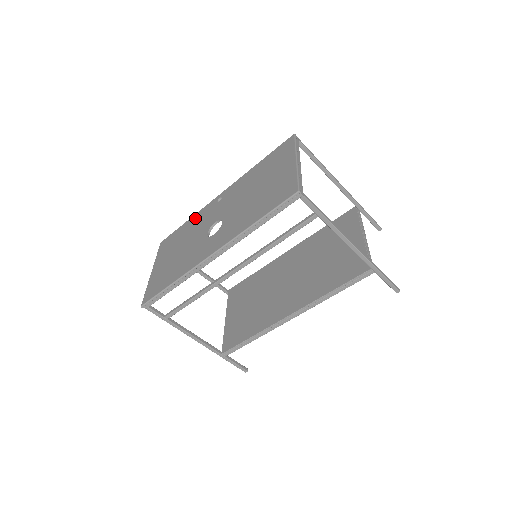
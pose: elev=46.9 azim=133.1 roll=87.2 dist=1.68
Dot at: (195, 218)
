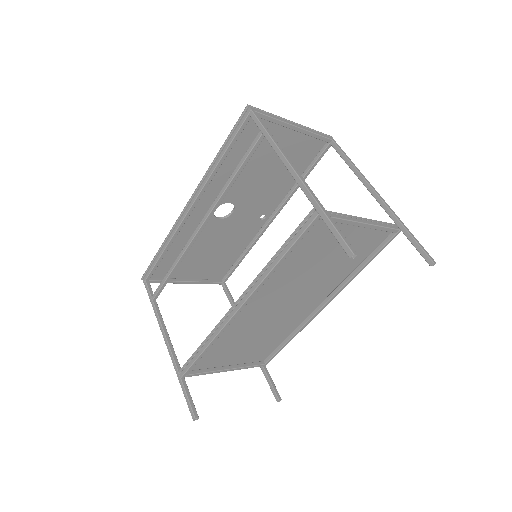
Dot at: (244, 241)
